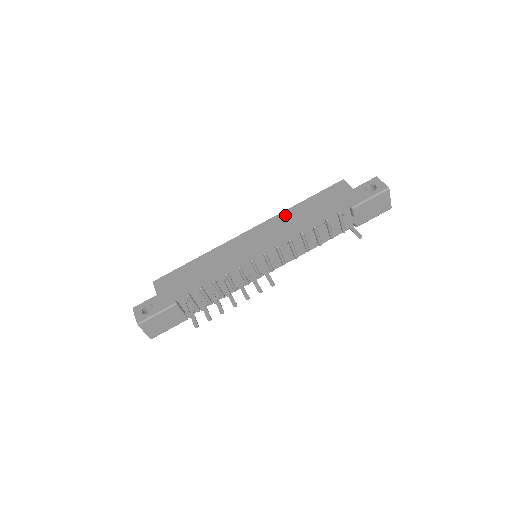
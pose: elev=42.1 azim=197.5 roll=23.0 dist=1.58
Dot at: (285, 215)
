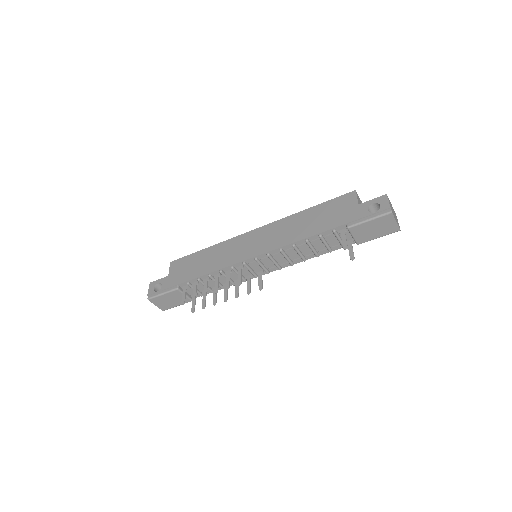
Dot at: (288, 221)
